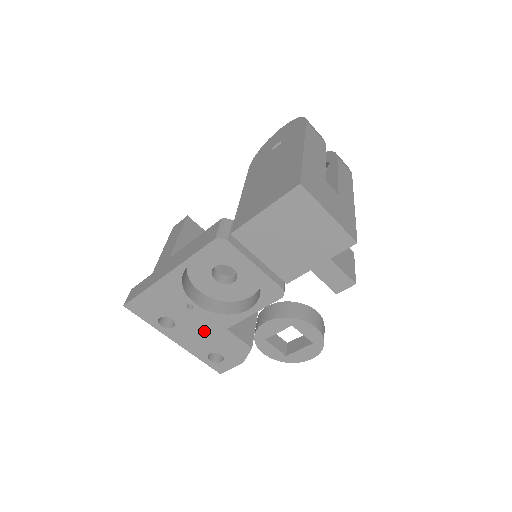
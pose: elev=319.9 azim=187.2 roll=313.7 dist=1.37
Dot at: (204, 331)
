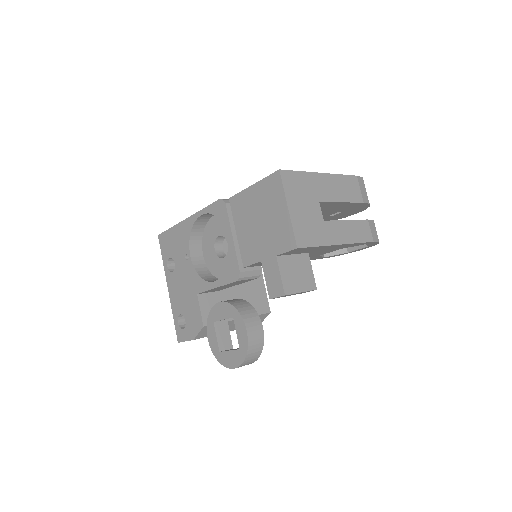
Dot at: (185, 288)
